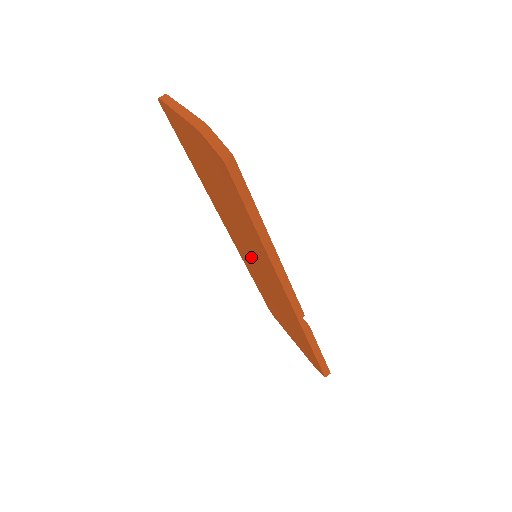
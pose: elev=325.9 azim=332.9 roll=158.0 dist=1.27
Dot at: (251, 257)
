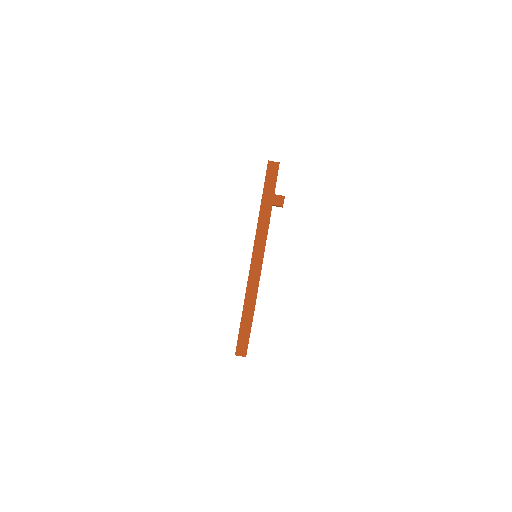
Dot at: occluded
